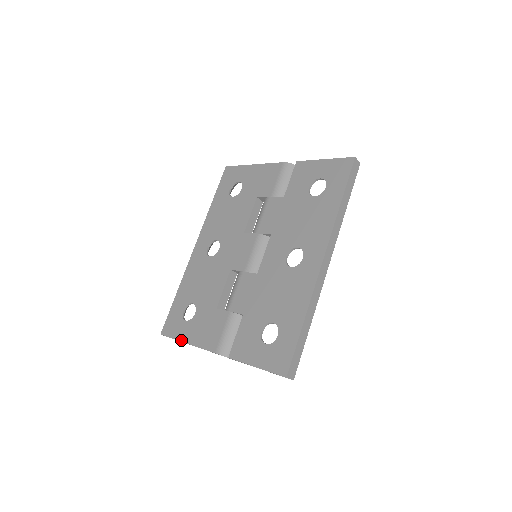
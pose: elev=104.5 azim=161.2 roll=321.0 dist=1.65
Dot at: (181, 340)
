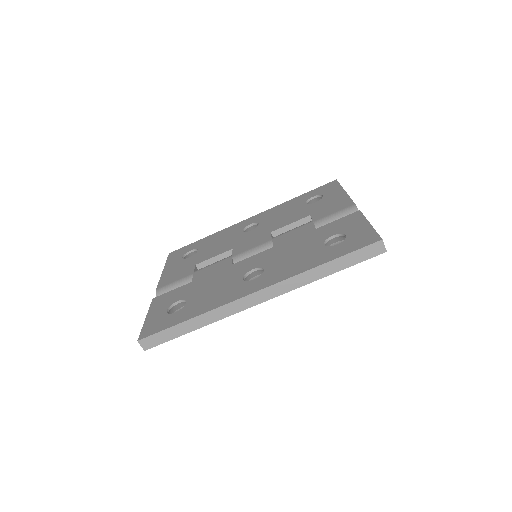
Dot at: (165, 266)
